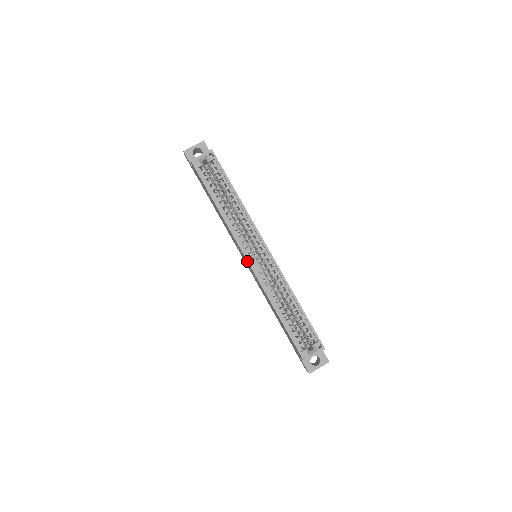
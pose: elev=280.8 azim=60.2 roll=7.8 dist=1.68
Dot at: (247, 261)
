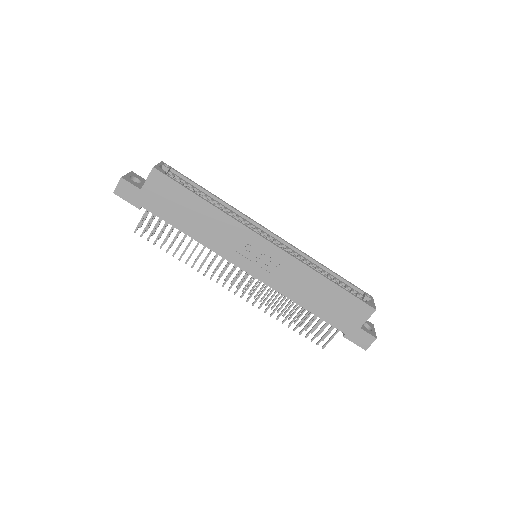
Dot at: (270, 242)
